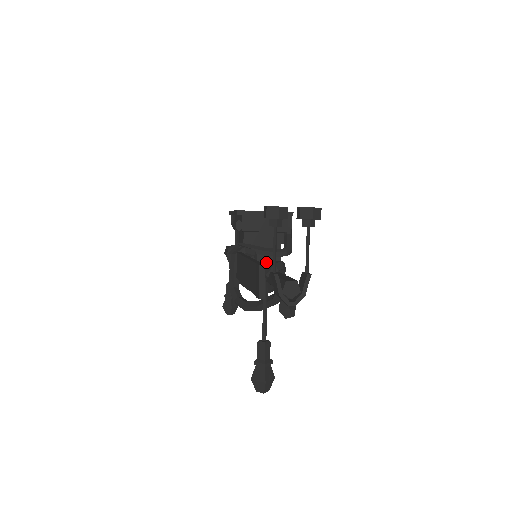
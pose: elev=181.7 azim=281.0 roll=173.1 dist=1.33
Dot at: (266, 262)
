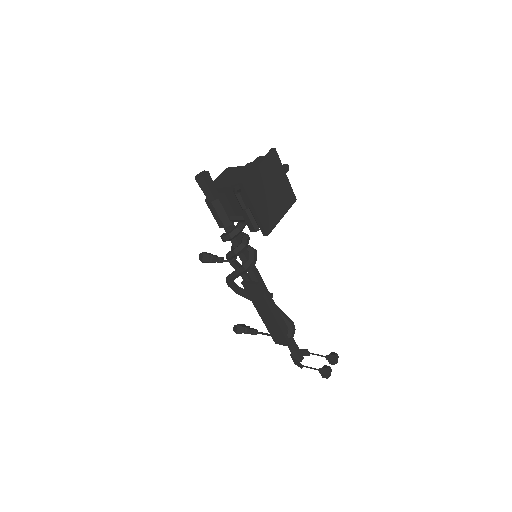
Dot at: occluded
